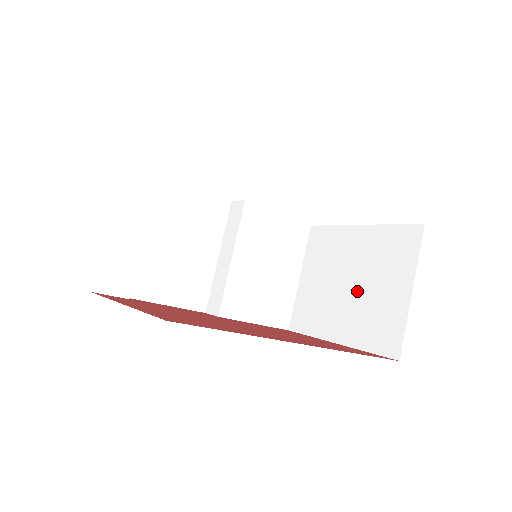
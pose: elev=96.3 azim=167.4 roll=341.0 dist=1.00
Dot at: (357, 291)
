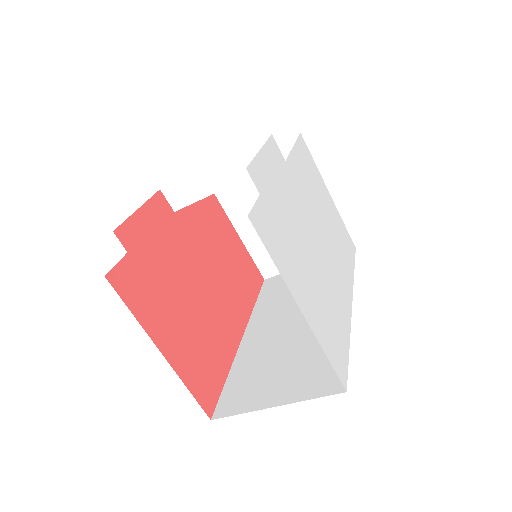
Dot at: occluded
